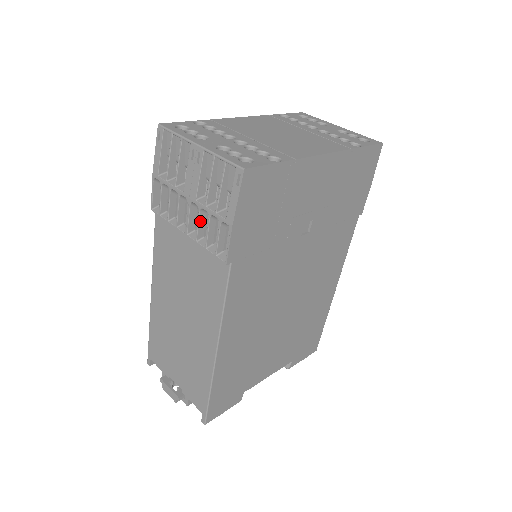
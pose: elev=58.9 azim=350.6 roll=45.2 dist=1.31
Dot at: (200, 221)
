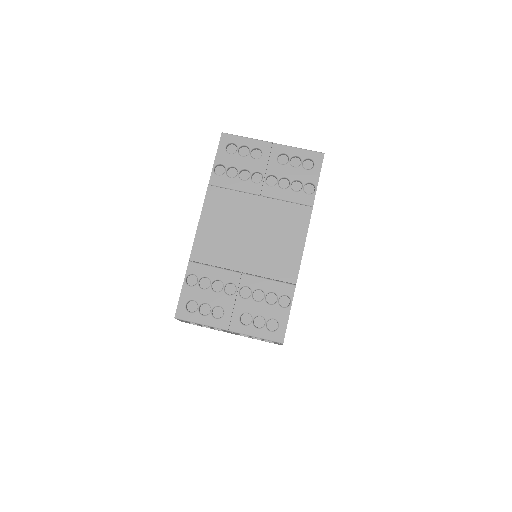
Dot at: occluded
